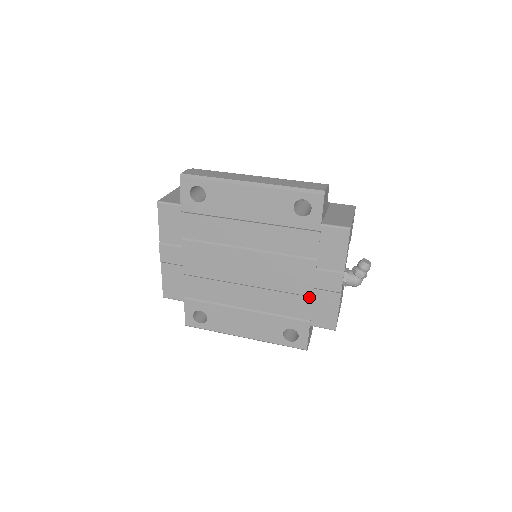
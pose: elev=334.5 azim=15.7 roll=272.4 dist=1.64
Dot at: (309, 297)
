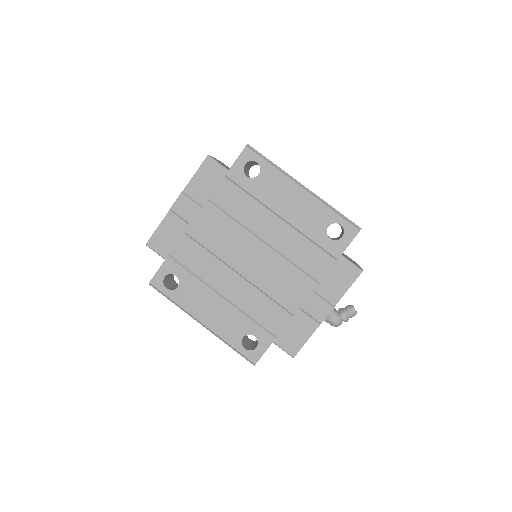
Dot at: (290, 314)
